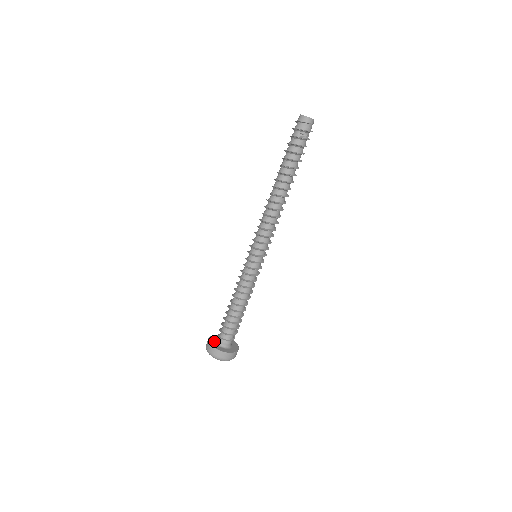
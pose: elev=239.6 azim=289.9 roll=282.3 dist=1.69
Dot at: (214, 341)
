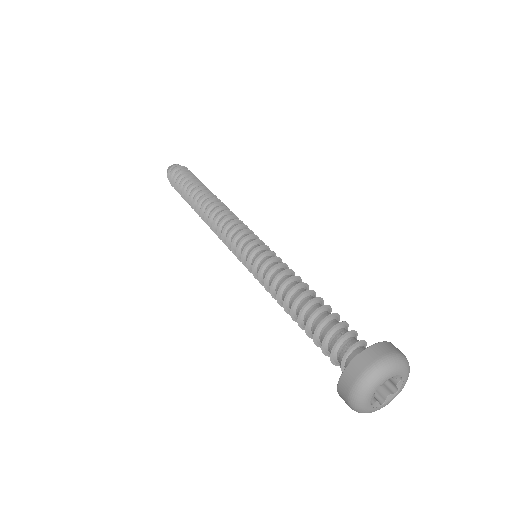
Dot at: occluded
